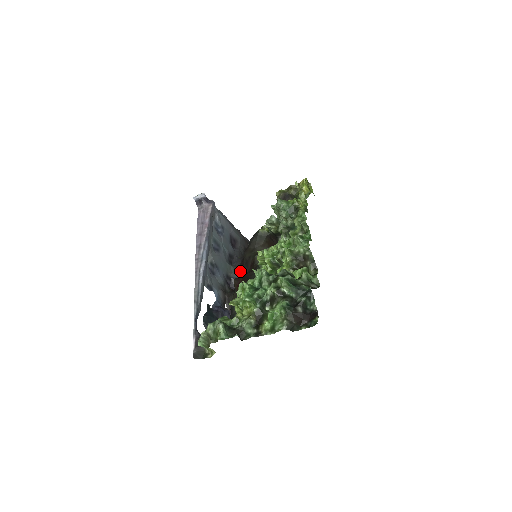
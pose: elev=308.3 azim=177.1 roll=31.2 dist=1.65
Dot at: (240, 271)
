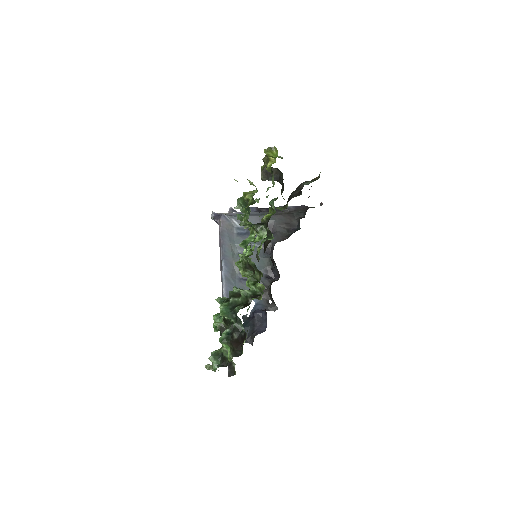
Dot at: (274, 261)
